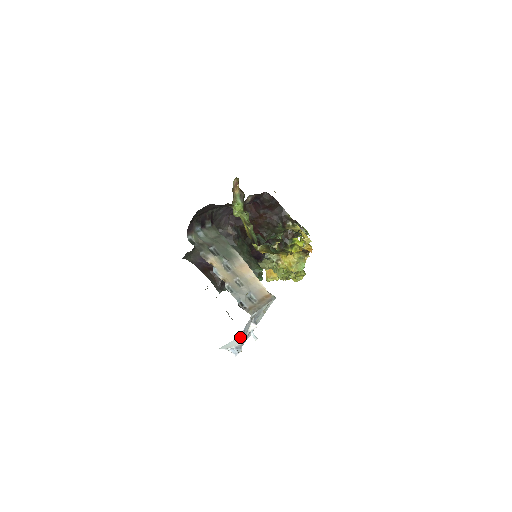
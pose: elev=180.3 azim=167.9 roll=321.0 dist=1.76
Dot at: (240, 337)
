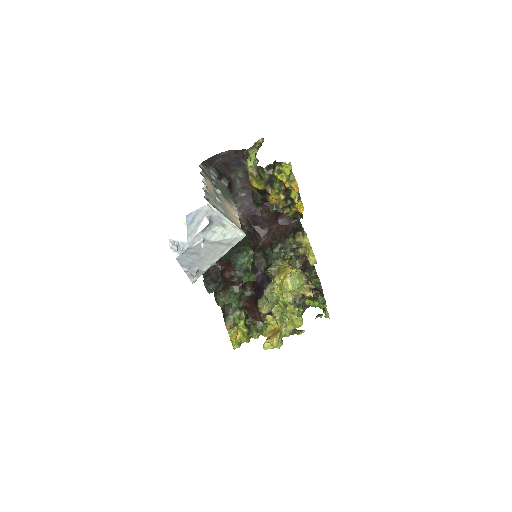
Dot at: (187, 220)
